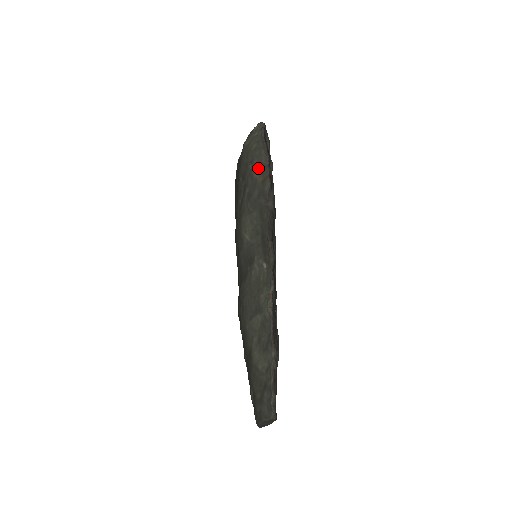
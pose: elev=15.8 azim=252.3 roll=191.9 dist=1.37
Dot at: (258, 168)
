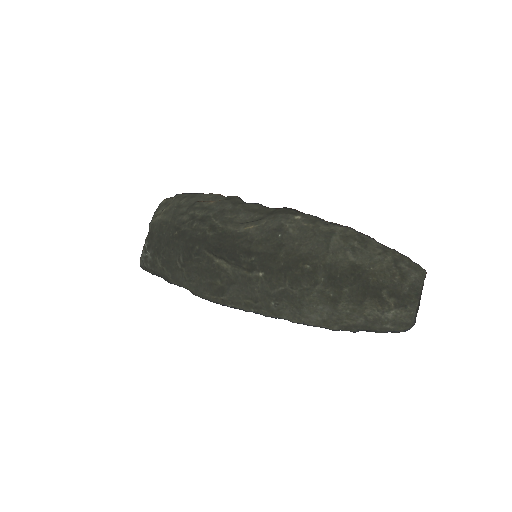
Dot at: (208, 201)
